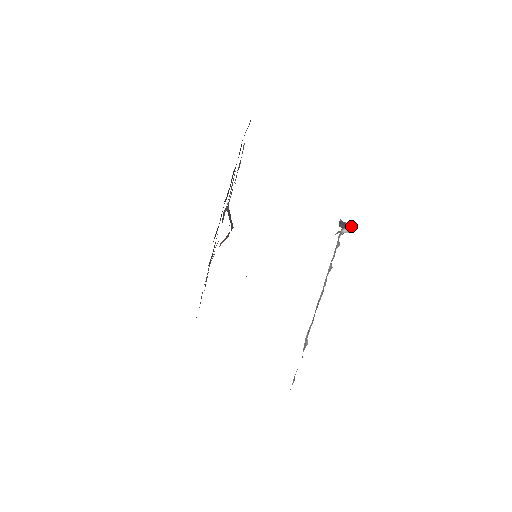
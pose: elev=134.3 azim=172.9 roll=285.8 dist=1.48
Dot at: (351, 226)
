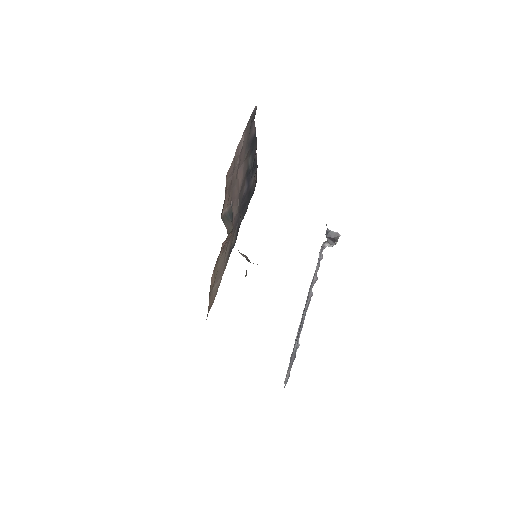
Dot at: occluded
